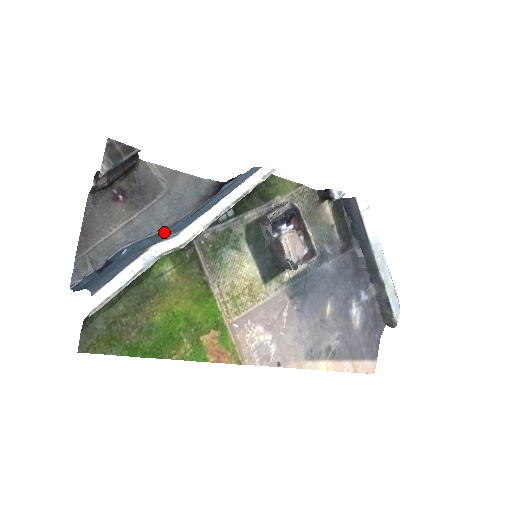
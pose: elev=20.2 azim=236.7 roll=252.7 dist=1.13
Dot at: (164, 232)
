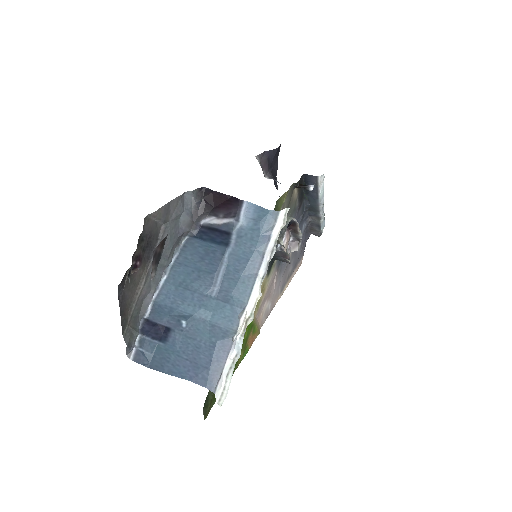
Dot at: (208, 292)
